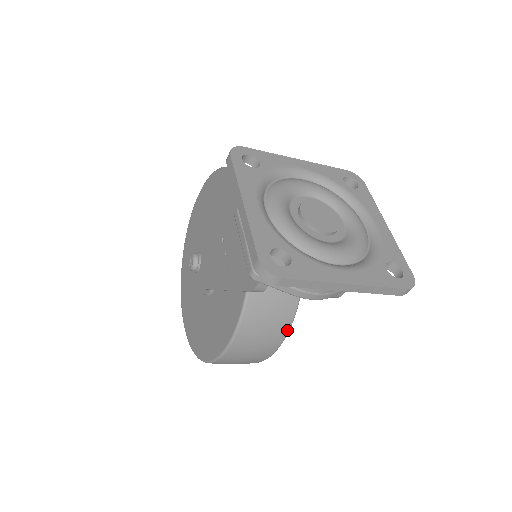
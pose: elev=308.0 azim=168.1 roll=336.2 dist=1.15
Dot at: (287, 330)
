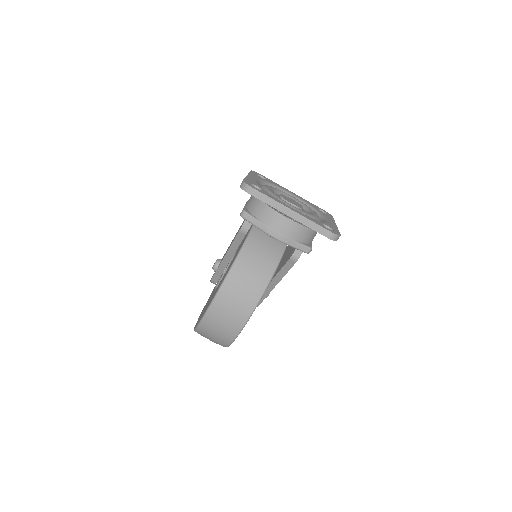
Dot at: (261, 293)
